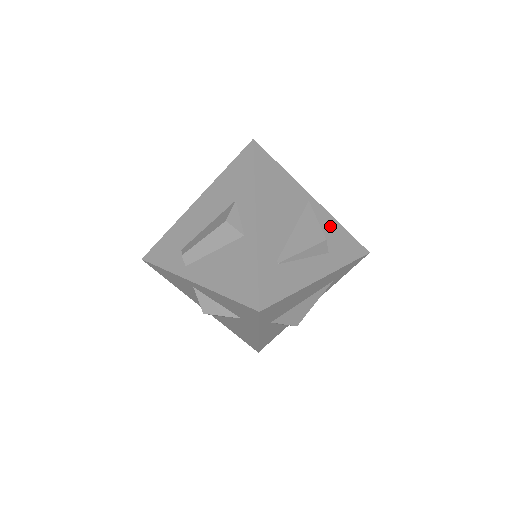
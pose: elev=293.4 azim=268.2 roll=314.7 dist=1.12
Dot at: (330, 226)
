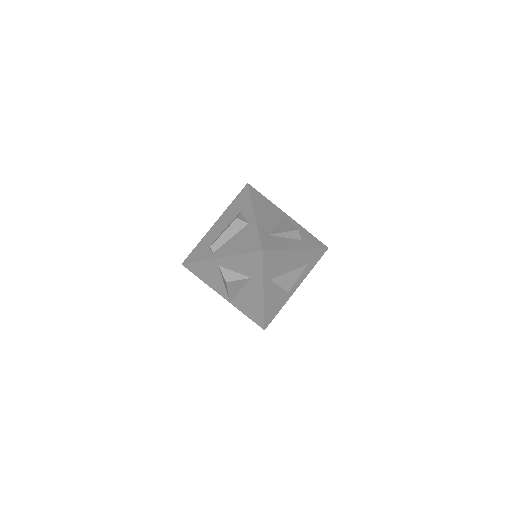
Dot at: (300, 229)
